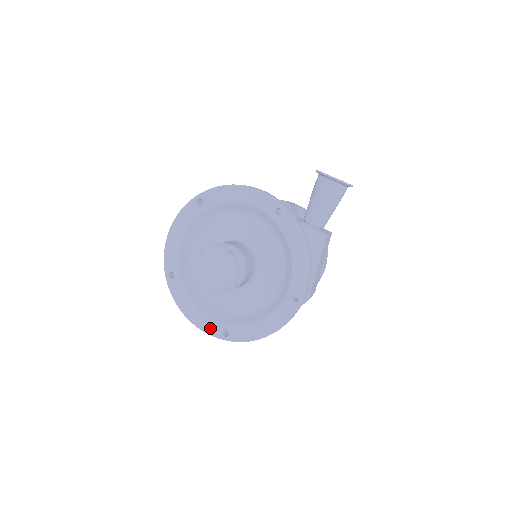
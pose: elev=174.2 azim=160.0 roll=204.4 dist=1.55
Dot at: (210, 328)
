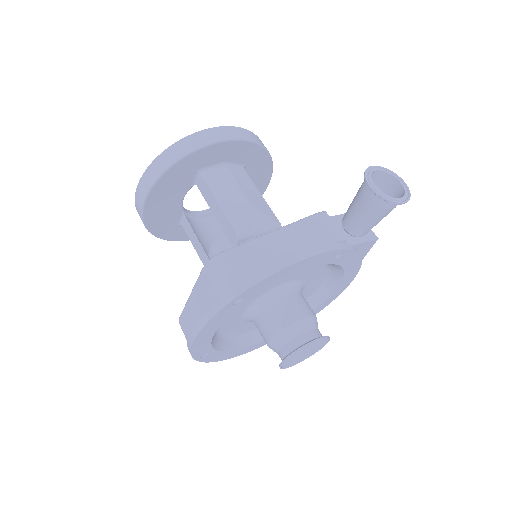
Dot at: (253, 348)
